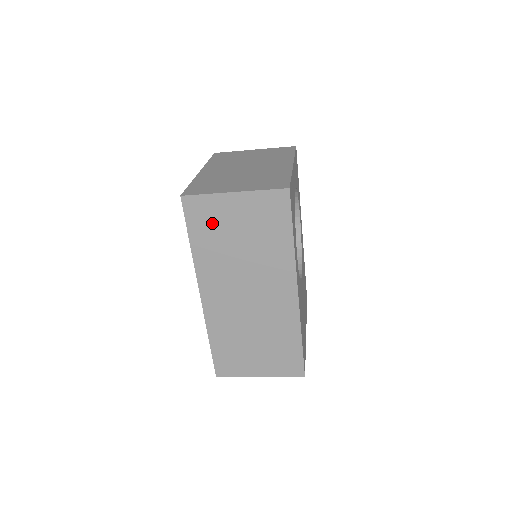
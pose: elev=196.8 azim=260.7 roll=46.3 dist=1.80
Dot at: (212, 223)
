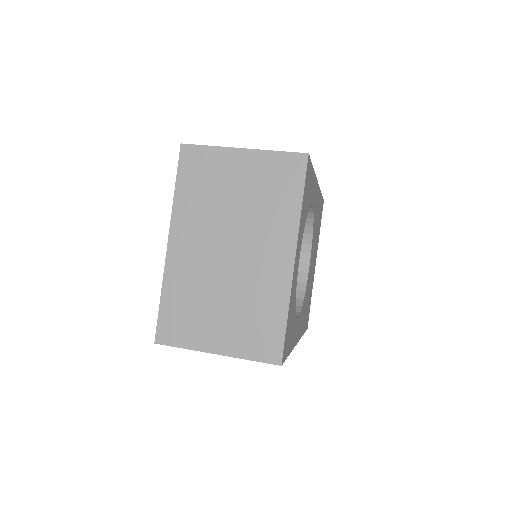
Dot at: occluded
